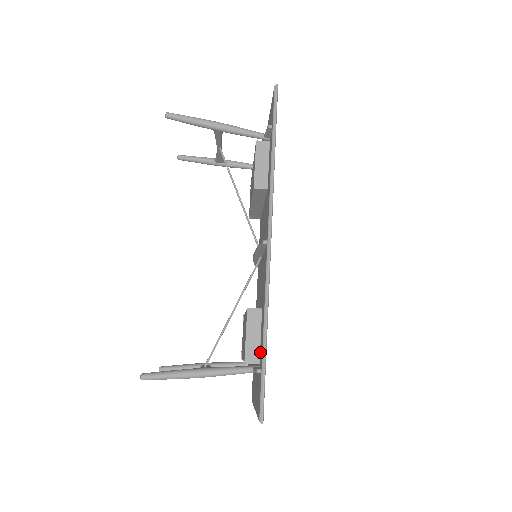
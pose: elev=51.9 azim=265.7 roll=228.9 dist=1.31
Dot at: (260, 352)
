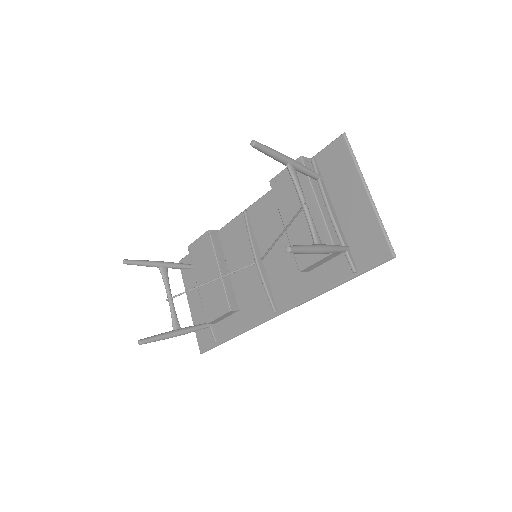
Dot at: (221, 324)
